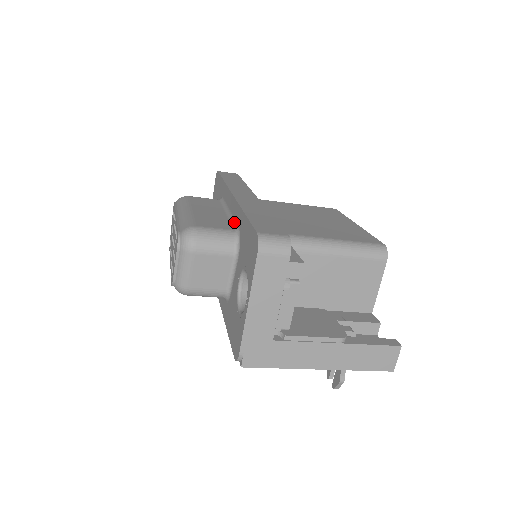
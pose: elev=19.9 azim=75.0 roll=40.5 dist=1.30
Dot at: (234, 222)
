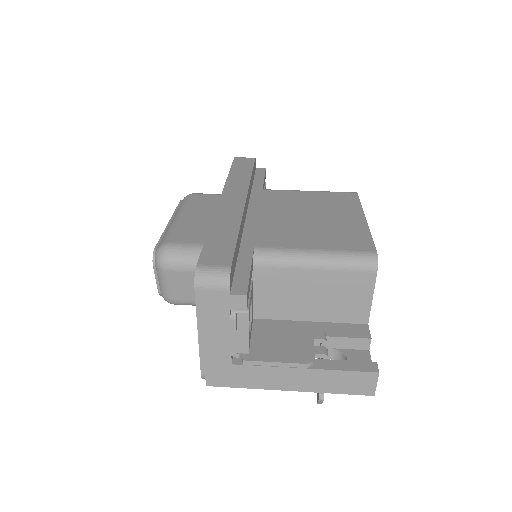
Dot at: occluded
